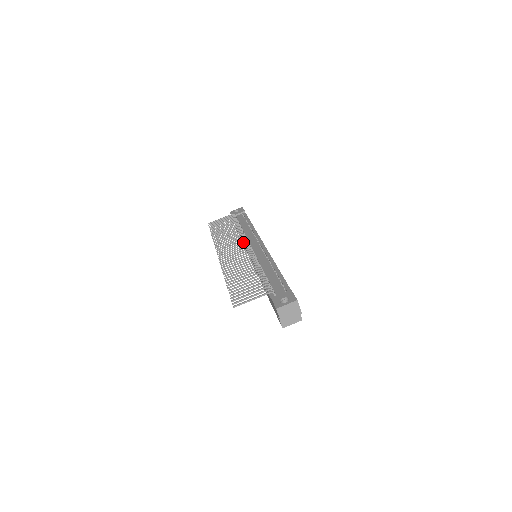
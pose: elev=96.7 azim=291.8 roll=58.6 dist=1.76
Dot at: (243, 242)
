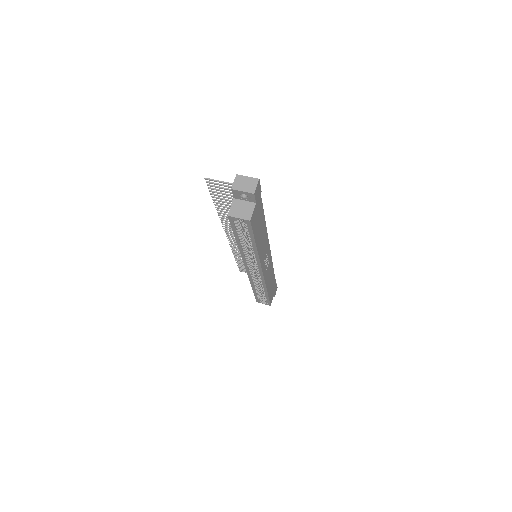
Dot at: occluded
